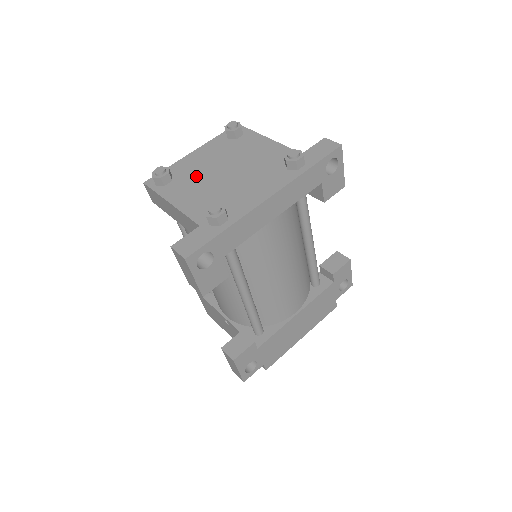
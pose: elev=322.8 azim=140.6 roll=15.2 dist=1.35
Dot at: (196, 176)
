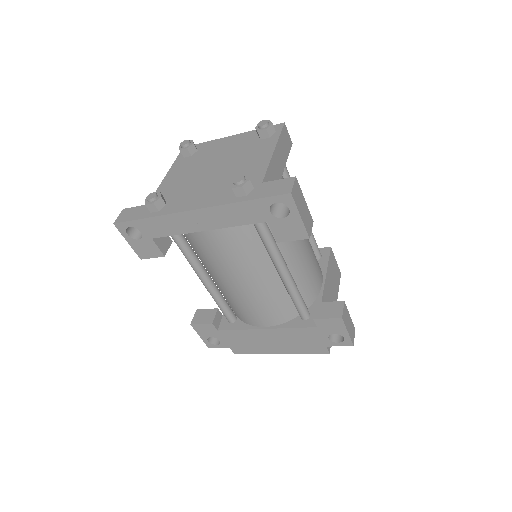
Dot at: (202, 160)
